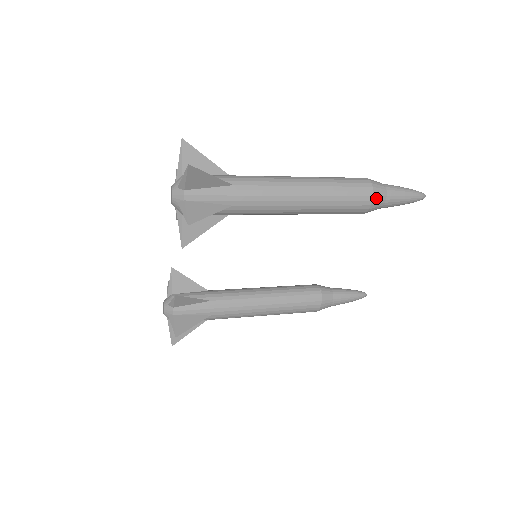
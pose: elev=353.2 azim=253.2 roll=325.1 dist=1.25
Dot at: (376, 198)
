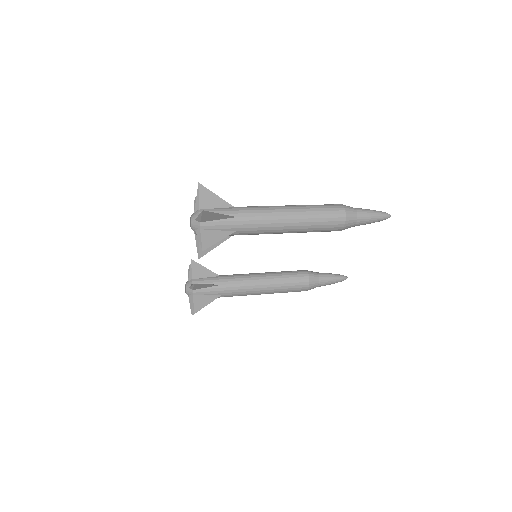
Dot at: (348, 222)
